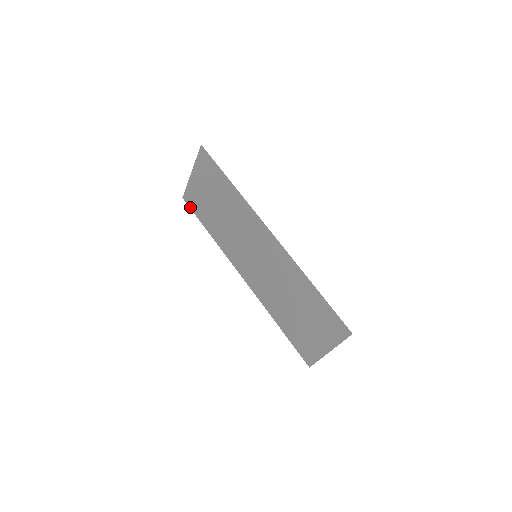
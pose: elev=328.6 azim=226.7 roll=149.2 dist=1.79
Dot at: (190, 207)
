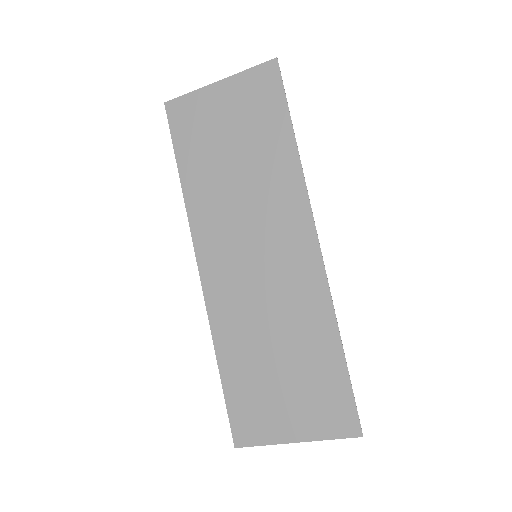
Dot at: (170, 123)
